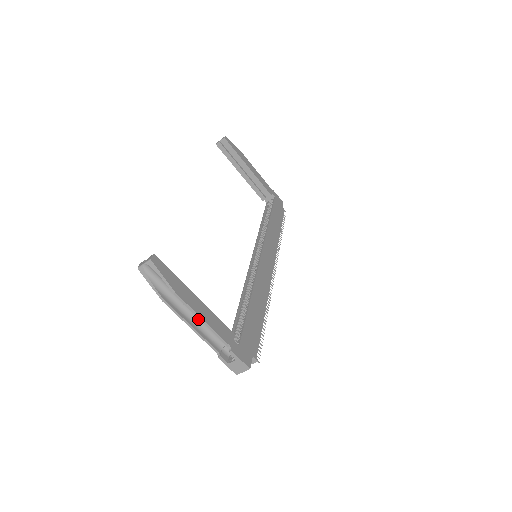
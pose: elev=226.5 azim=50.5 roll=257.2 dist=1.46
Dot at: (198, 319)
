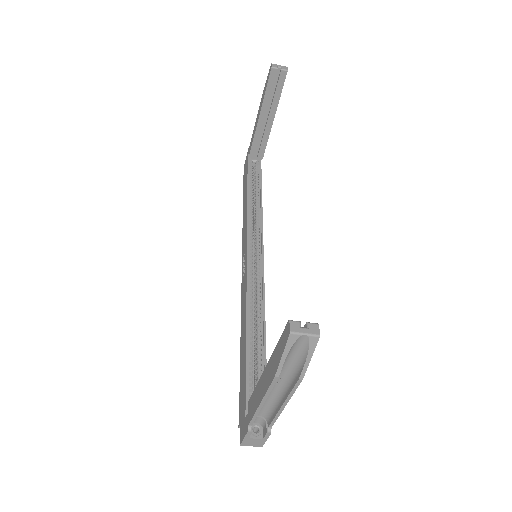
Dot at: (270, 392)
